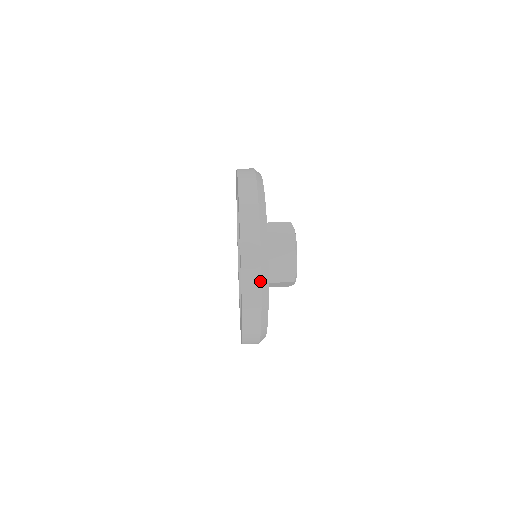
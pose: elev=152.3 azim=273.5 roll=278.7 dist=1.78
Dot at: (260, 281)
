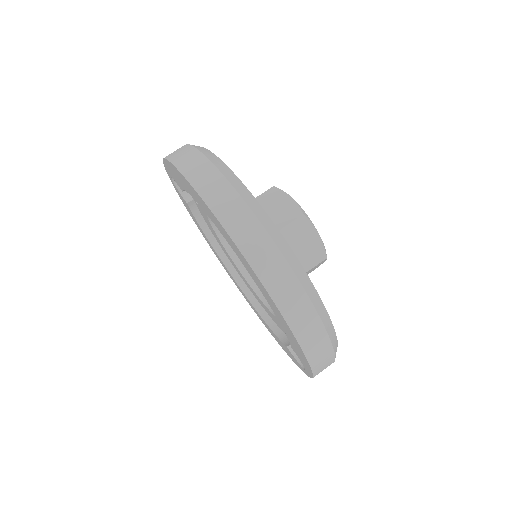
Dot at: occluded
